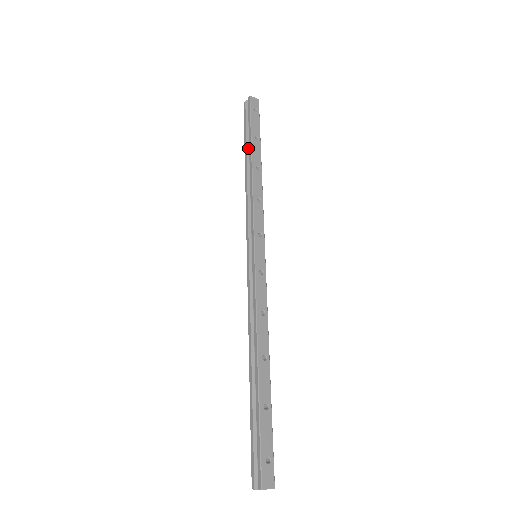
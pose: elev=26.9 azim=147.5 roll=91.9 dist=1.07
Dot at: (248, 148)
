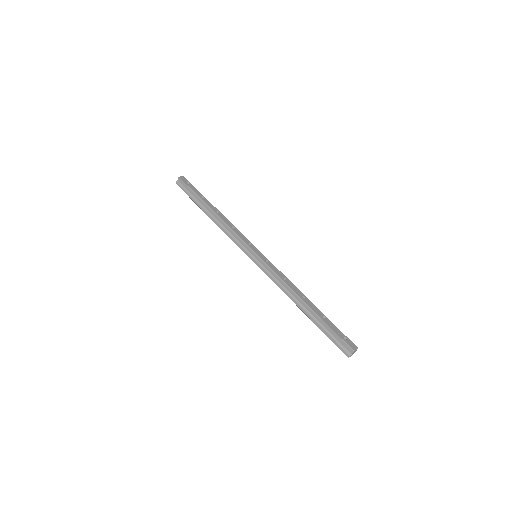
Dot at: (202, 205)
